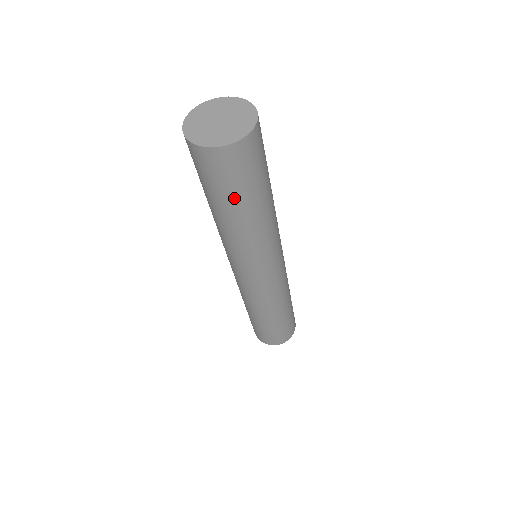
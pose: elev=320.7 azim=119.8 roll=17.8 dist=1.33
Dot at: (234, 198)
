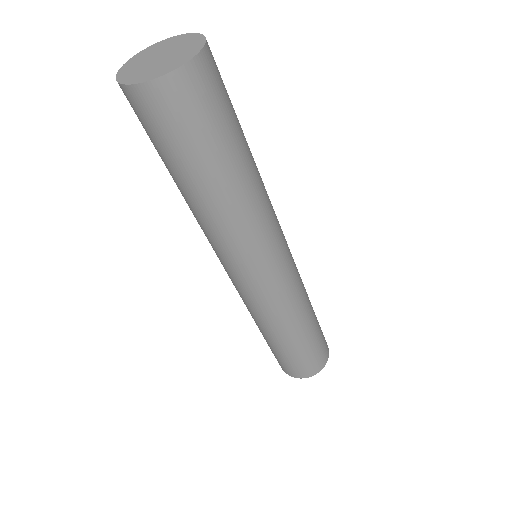
Dot at: (194, 160)
